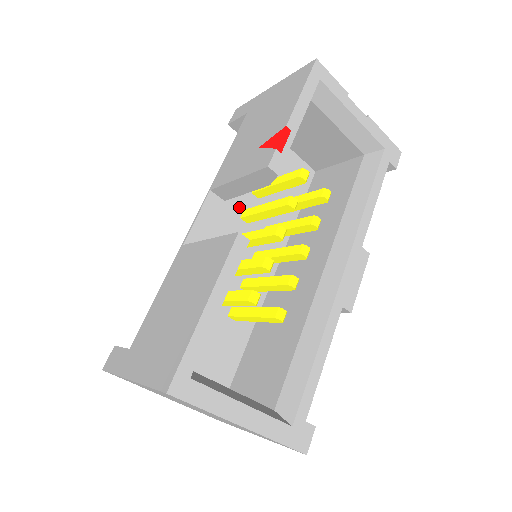
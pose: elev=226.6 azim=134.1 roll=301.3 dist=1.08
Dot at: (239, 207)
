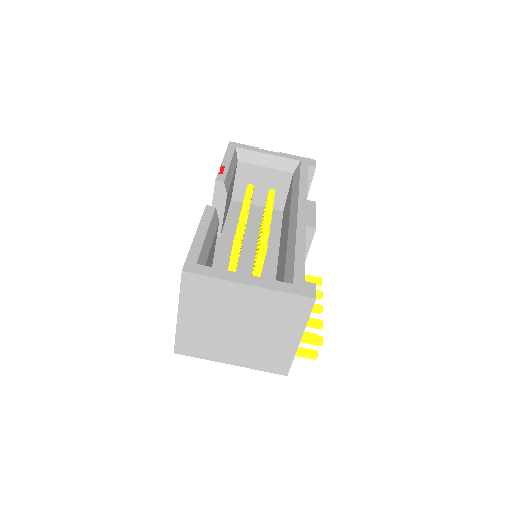
Dot at: (232, 238)
